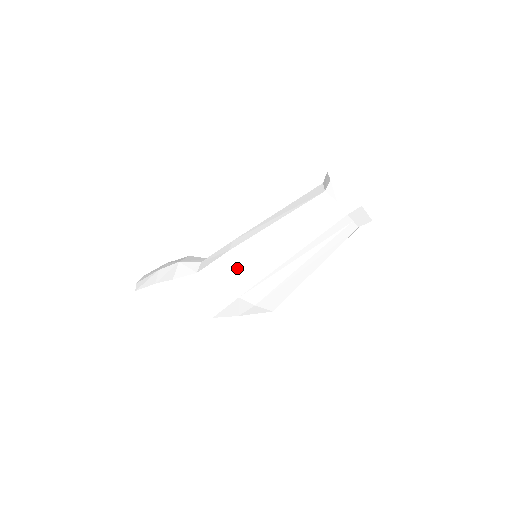
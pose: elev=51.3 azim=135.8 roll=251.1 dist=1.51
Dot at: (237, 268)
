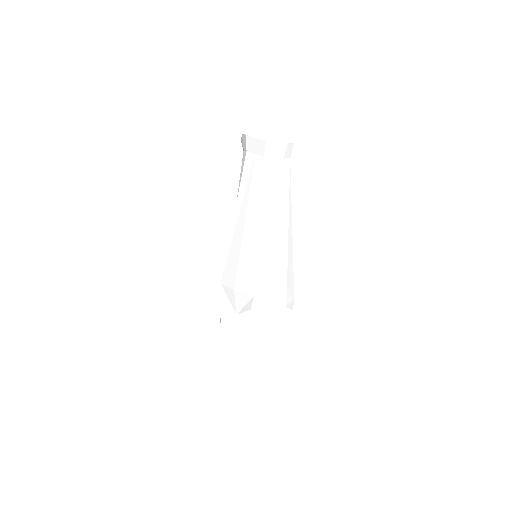
Dot at: occluded
